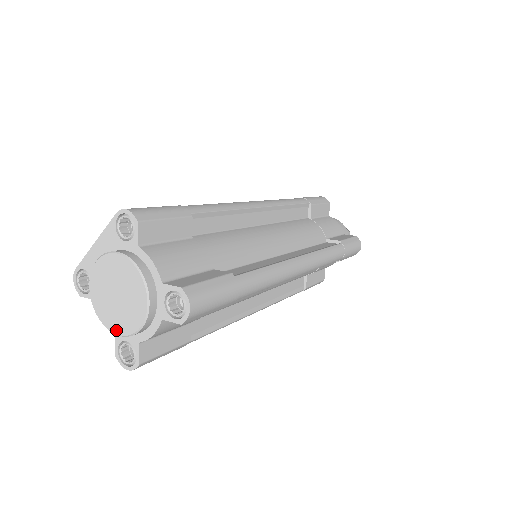
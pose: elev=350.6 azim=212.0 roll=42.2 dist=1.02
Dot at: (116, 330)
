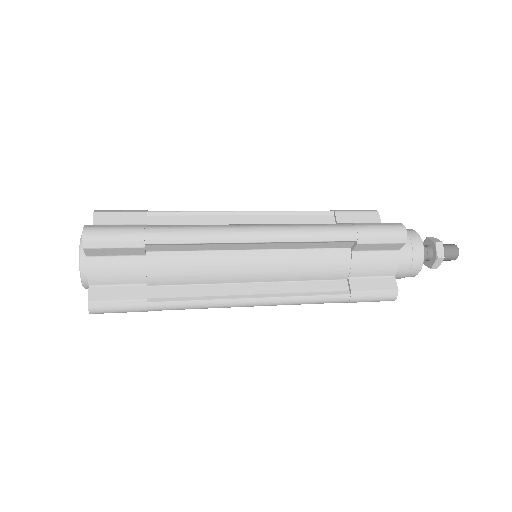
Dot at: (83, 284)
